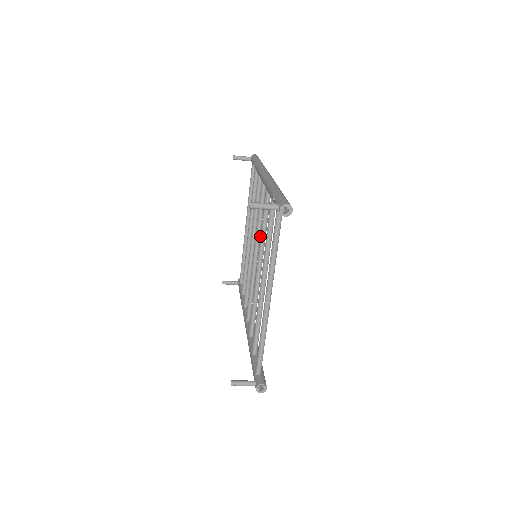
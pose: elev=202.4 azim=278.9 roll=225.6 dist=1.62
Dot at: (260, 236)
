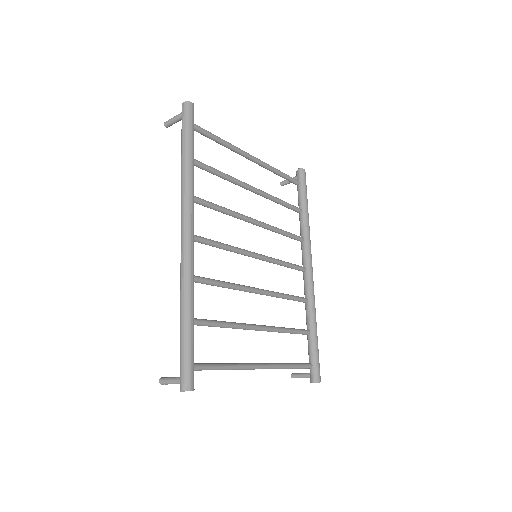
Dot at: occluded
